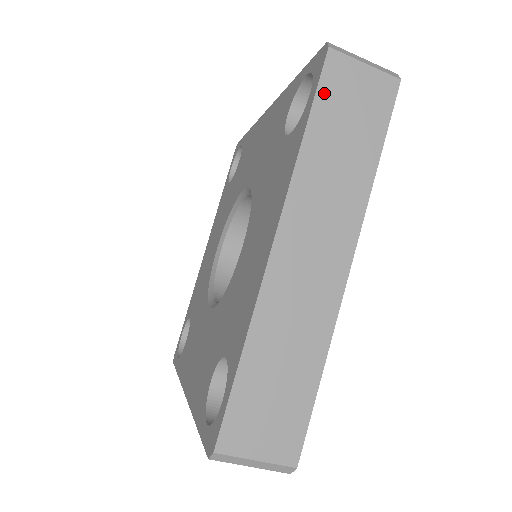
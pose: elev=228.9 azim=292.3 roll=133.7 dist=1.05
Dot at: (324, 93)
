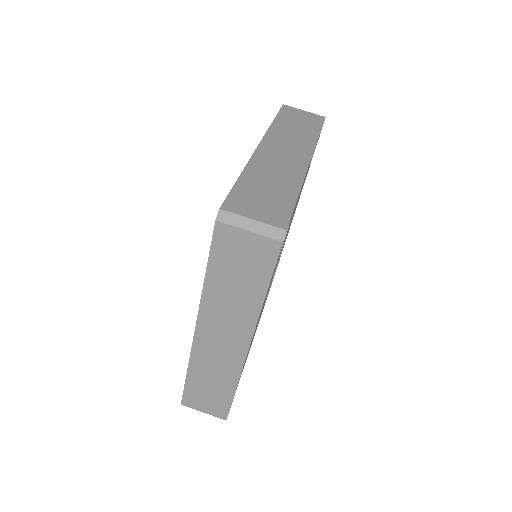
Dot at: (283, 113)
